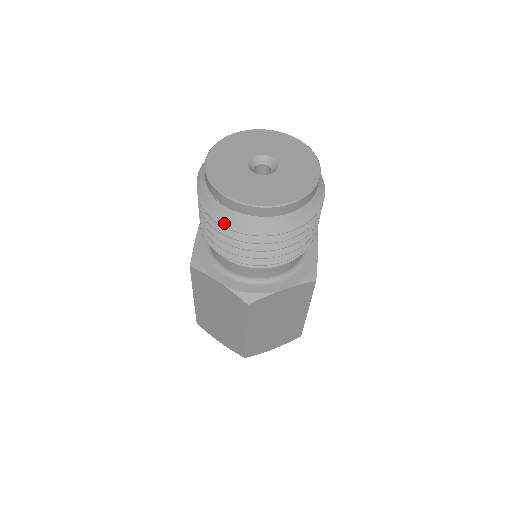
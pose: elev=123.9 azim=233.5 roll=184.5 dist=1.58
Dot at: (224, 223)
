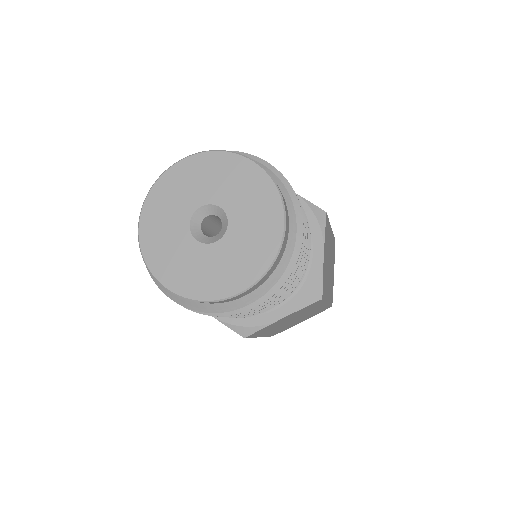
Dot at: occluded
